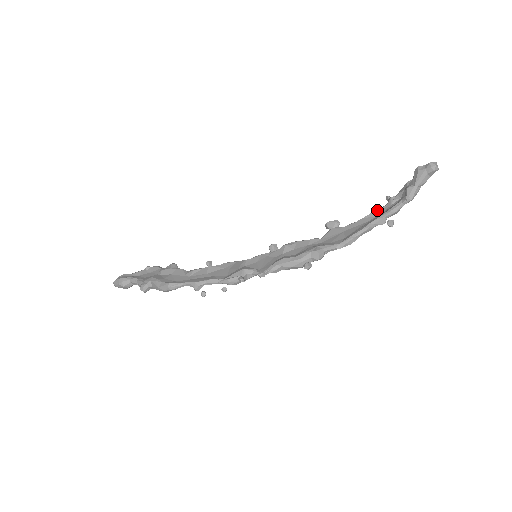
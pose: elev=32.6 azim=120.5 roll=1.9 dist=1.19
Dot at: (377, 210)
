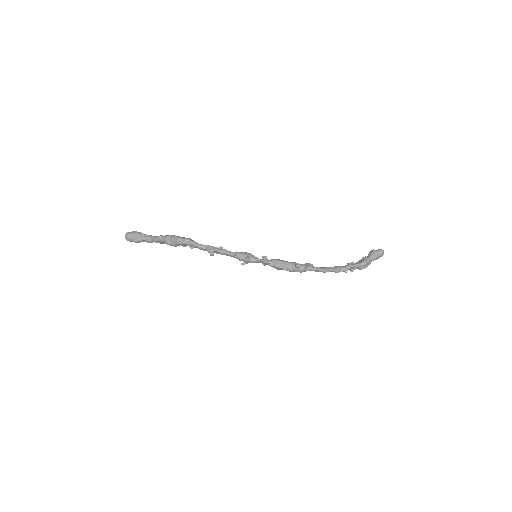
Dot at: occluded
